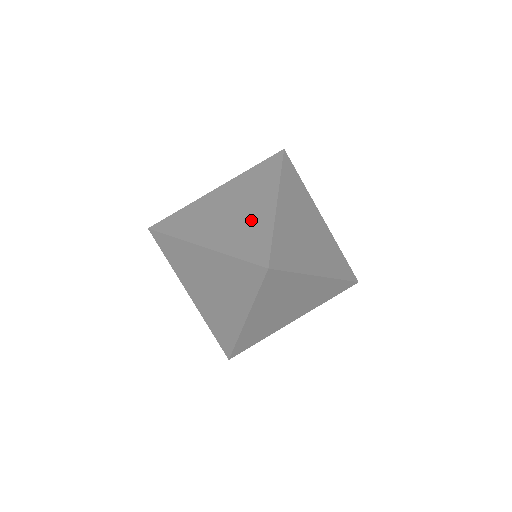
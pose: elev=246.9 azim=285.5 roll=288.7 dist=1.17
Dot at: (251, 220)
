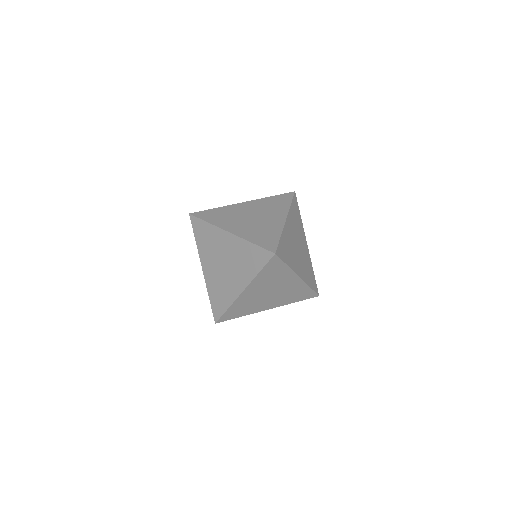
Dot at: (267, 225)
